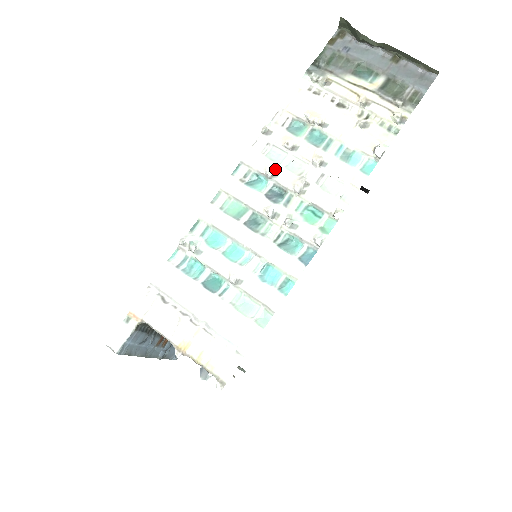
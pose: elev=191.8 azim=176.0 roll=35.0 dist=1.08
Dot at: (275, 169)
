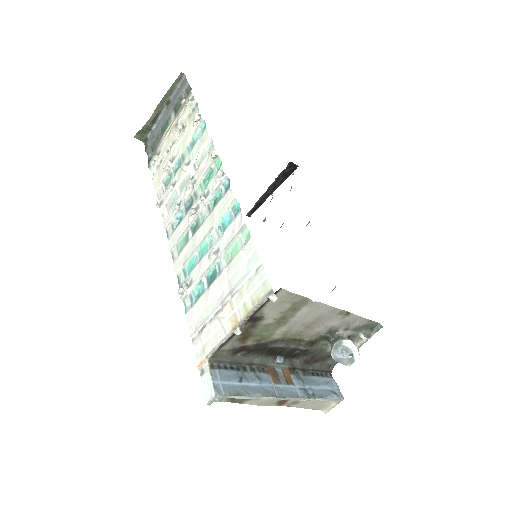
Dot at: (176, 202)
